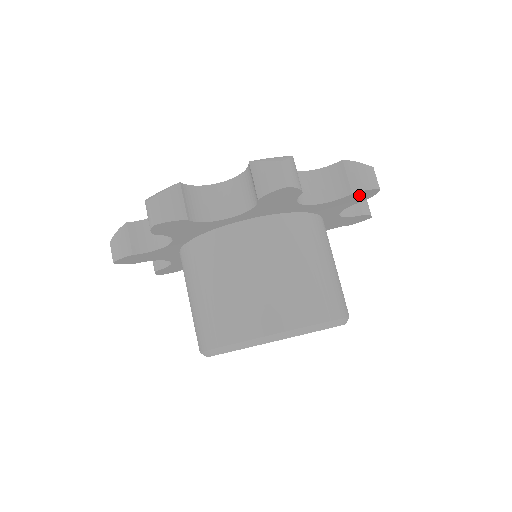
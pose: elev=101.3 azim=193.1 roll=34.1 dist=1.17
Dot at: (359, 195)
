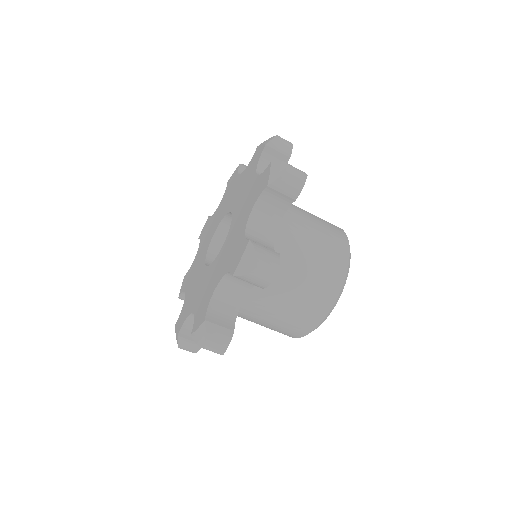
Dot at: occluded
